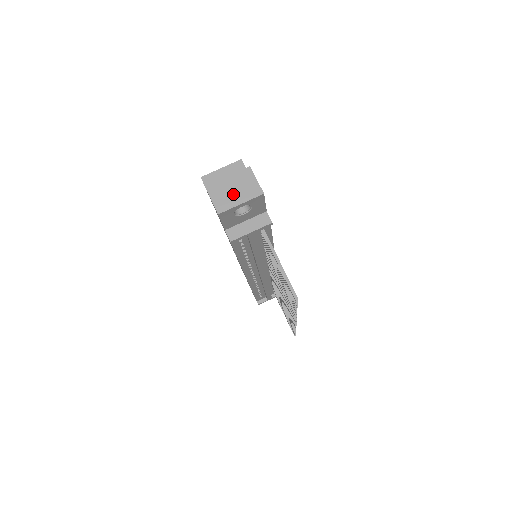
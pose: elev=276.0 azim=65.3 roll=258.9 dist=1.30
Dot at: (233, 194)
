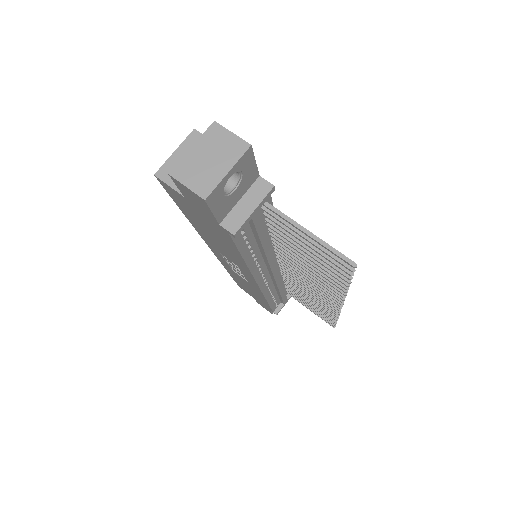
Dot at: (211, 165)
